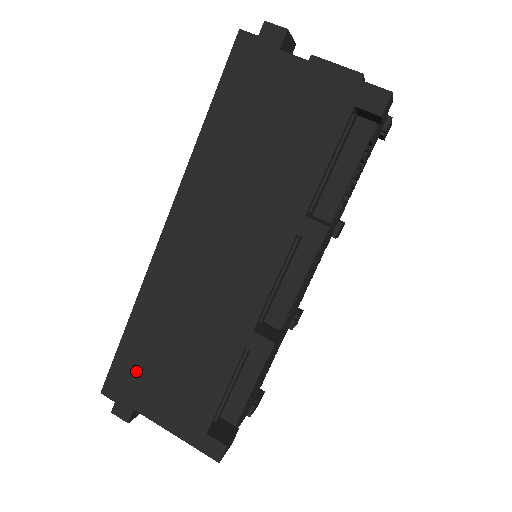
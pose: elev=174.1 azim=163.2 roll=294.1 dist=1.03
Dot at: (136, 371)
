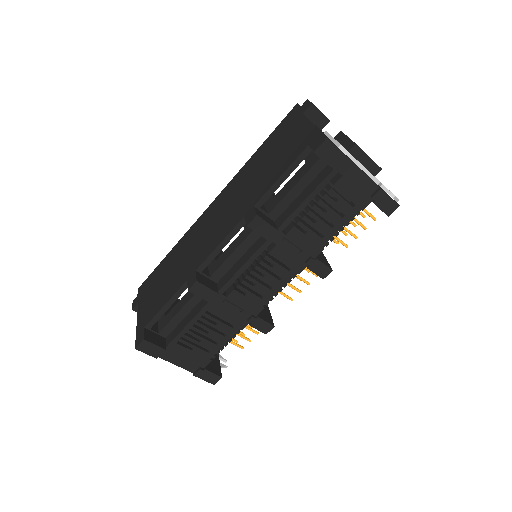
Dot at: (153, 280)
